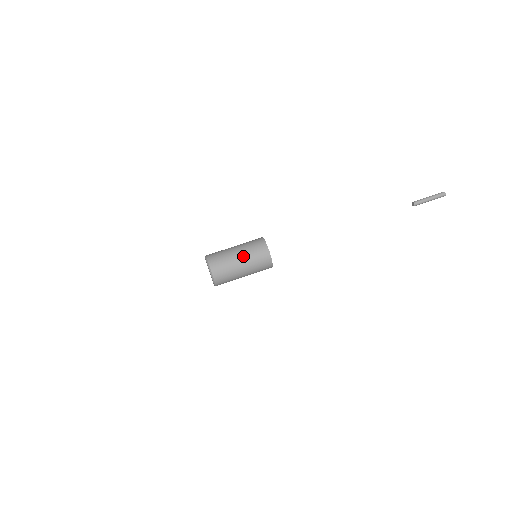
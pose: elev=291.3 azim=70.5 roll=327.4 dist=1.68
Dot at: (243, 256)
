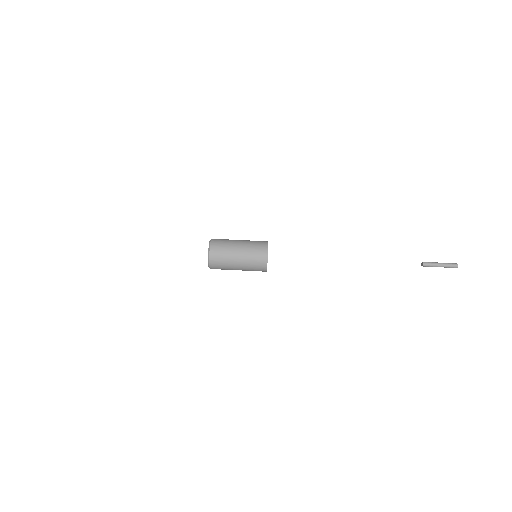
Dot at: (243, 250)
